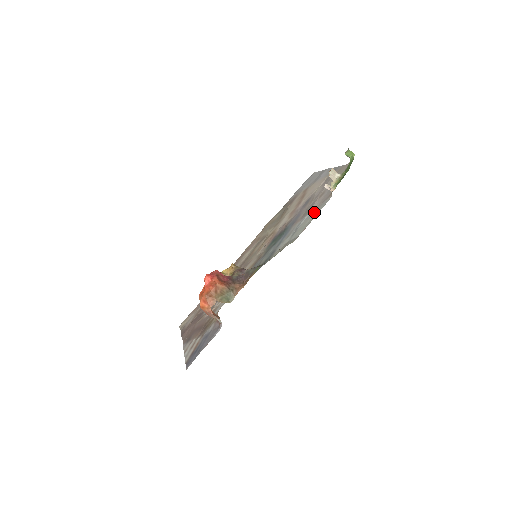
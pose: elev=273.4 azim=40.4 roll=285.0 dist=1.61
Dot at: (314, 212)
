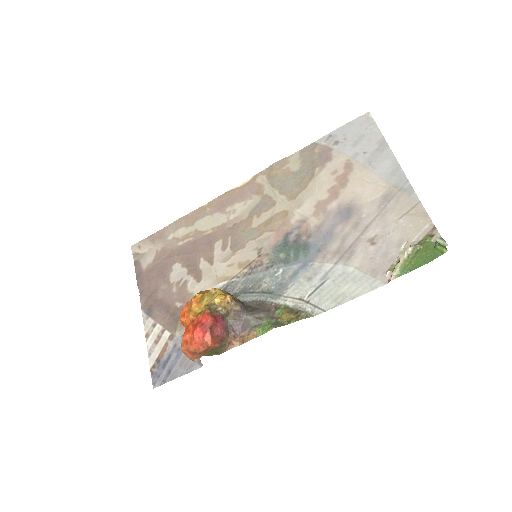
Dot at: (355, 278)
